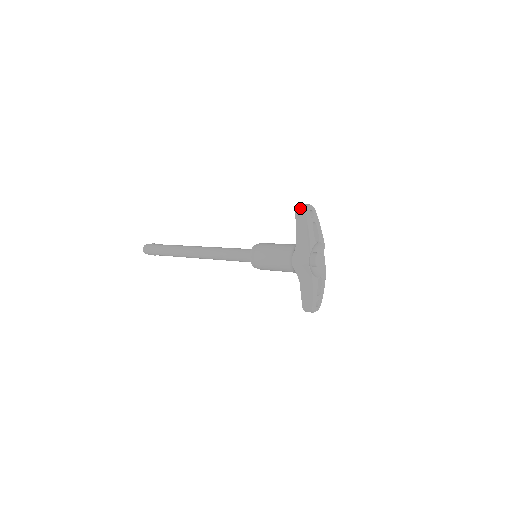
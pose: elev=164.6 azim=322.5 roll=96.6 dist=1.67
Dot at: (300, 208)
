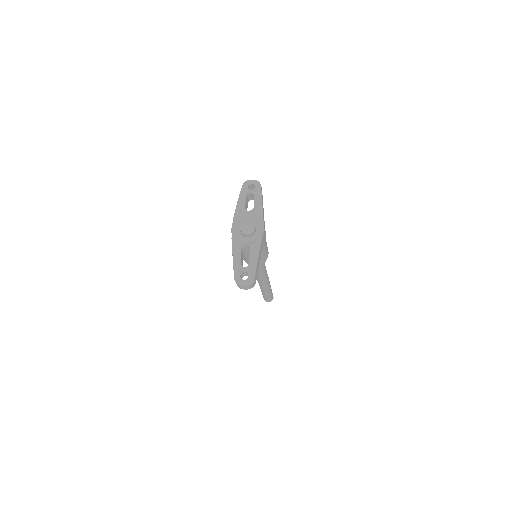
Dot at: occluded
